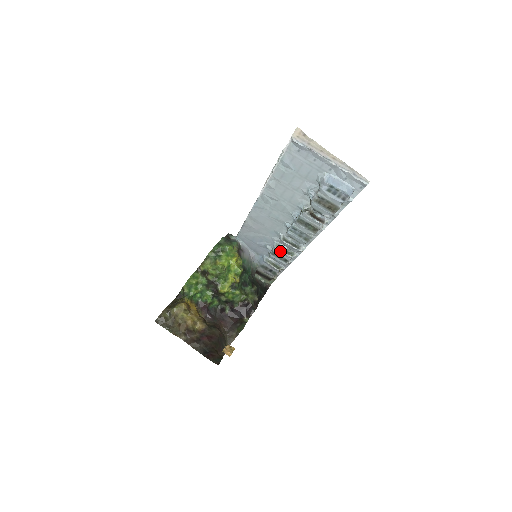
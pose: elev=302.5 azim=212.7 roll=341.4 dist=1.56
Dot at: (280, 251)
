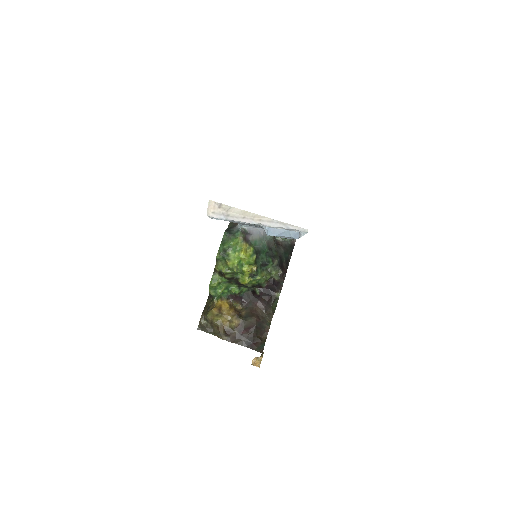
Dot at: occluded
